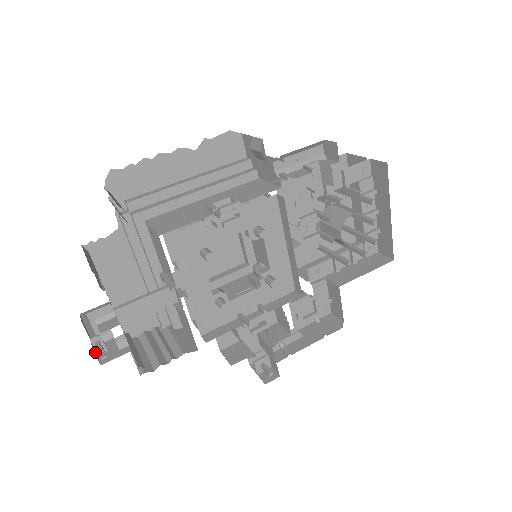
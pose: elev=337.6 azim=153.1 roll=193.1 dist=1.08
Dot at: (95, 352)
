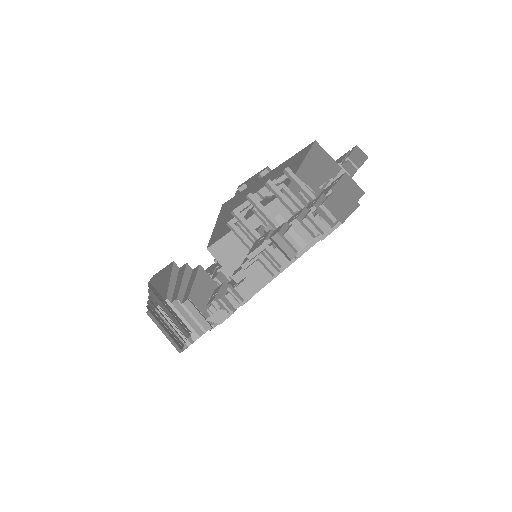
Dot at: occluded
